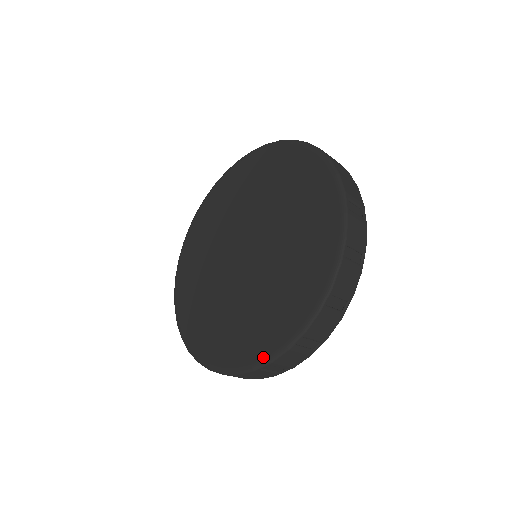
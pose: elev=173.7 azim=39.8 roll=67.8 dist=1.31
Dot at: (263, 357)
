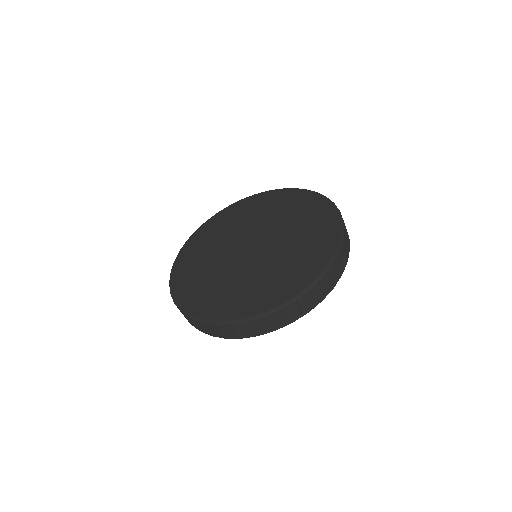
Dot at: (259, 311)
